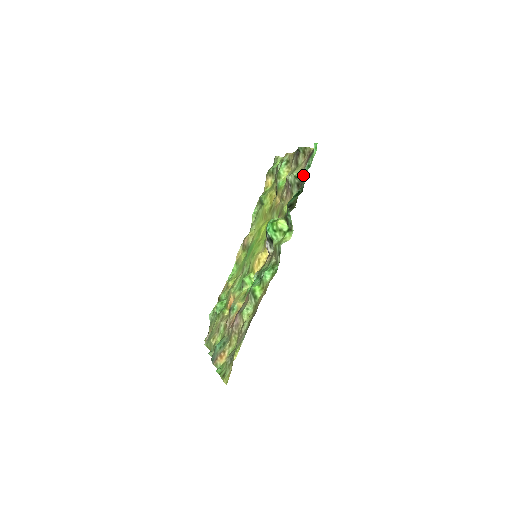
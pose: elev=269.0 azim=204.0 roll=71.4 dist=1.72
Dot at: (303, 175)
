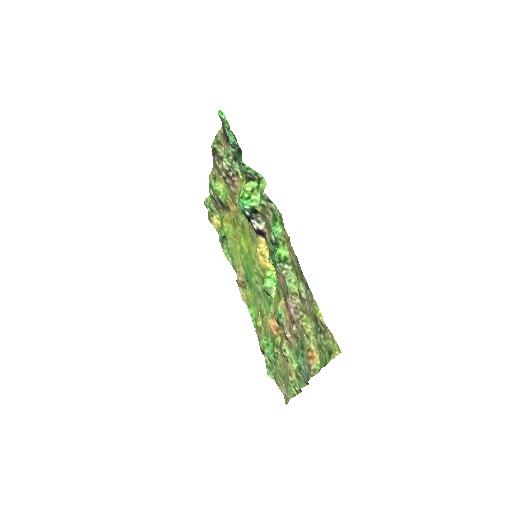
Dot at: (231, 140)
